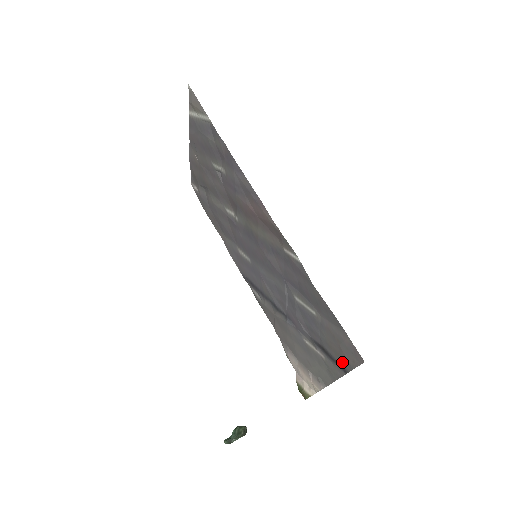
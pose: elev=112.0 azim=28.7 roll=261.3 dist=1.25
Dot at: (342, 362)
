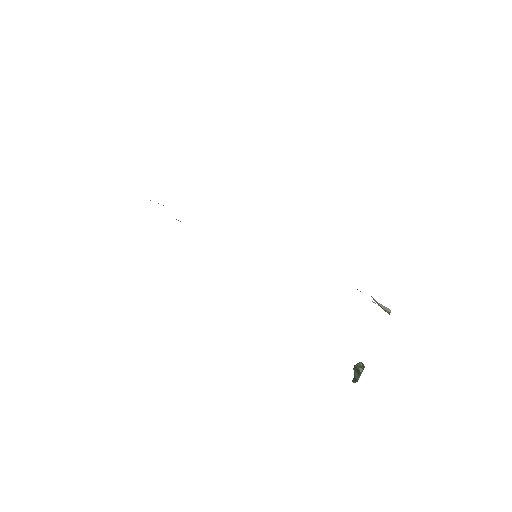
Dot at: occluded
